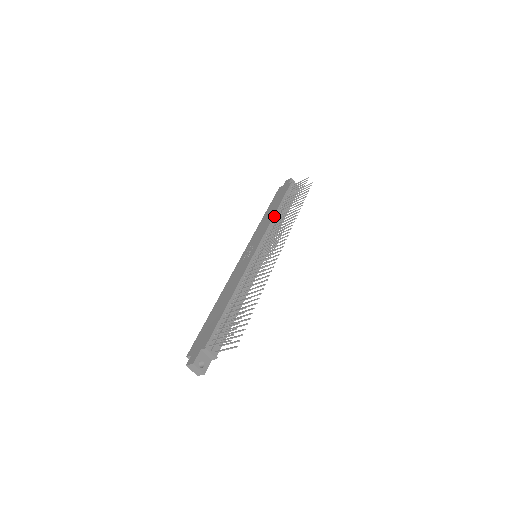
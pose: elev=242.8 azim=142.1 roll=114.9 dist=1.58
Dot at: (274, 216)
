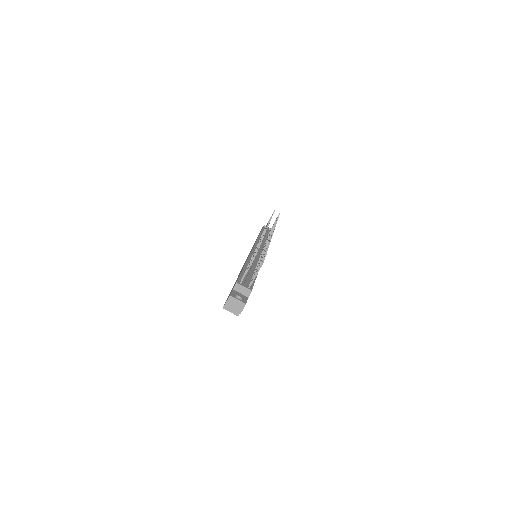
Dot at: (259, 237)
